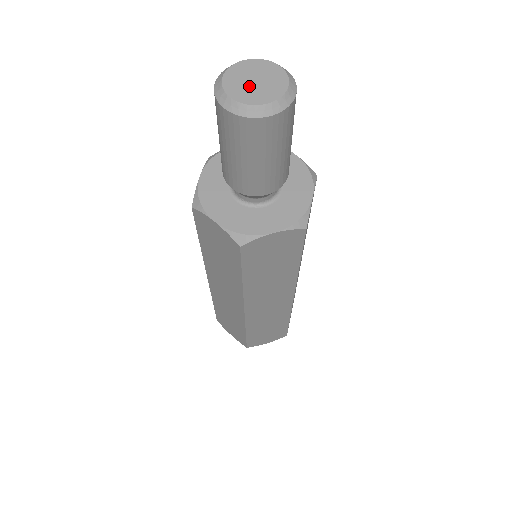
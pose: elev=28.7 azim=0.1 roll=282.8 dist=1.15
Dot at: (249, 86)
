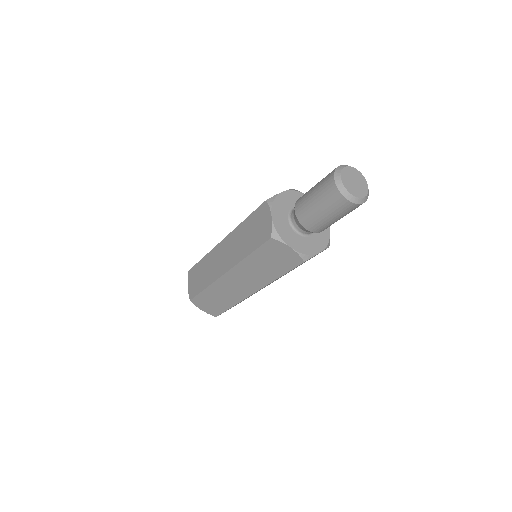
Dot at: (351, 181)
